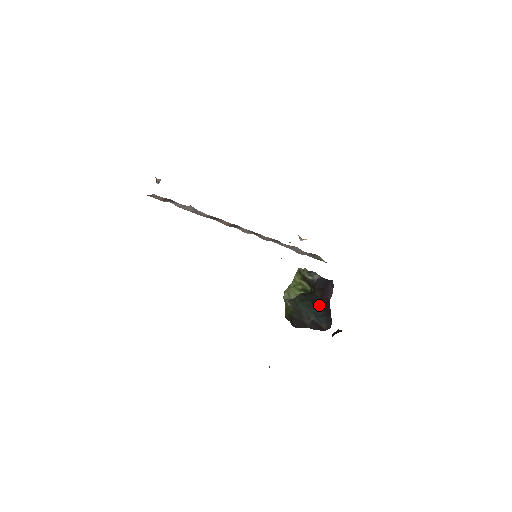
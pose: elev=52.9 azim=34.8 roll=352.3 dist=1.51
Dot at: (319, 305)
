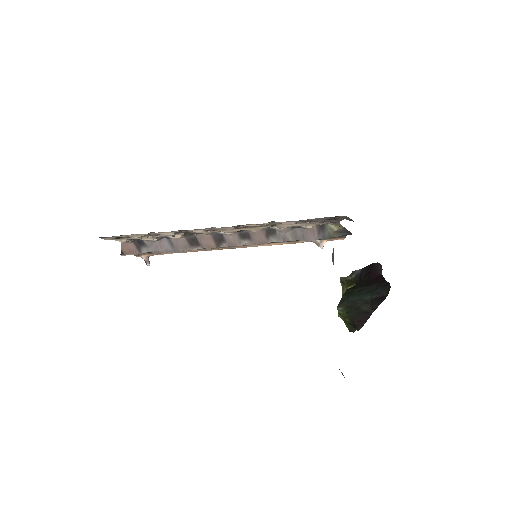
Dot at: (369, 283)
